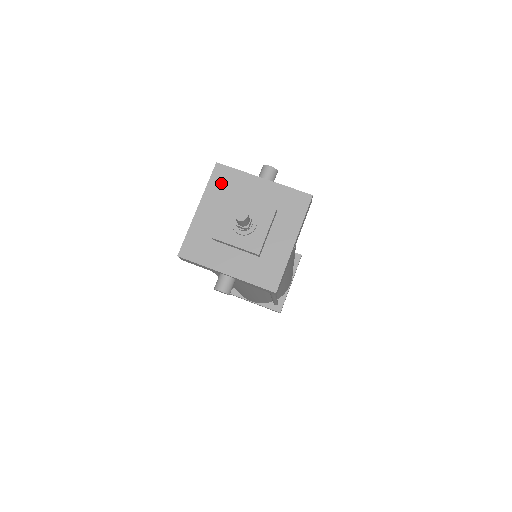
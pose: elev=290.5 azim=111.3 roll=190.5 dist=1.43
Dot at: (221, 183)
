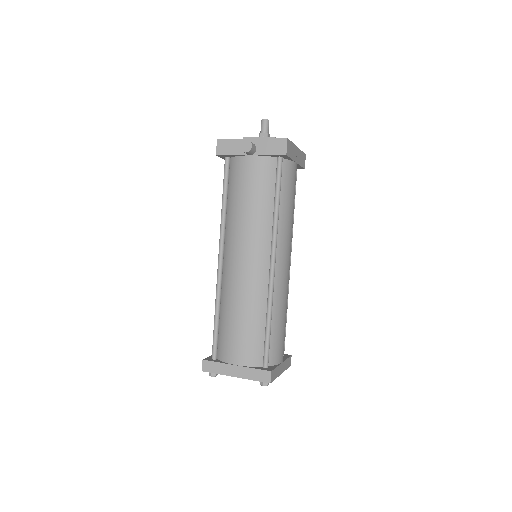
Dot at: occluded
